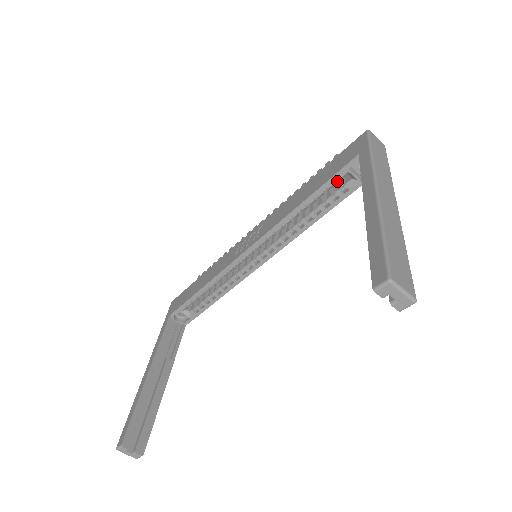
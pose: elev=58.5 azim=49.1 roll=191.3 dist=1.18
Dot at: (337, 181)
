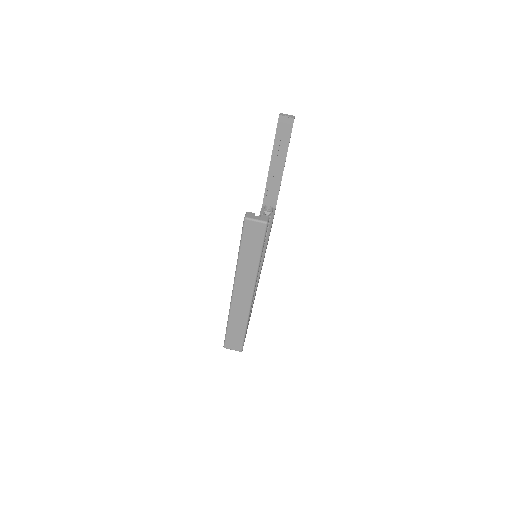
Dot at: occluded
